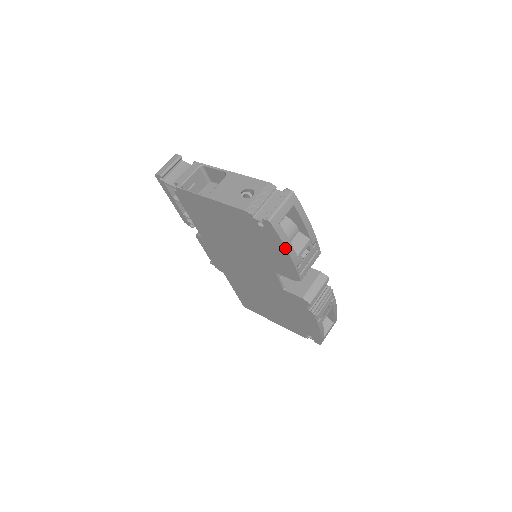
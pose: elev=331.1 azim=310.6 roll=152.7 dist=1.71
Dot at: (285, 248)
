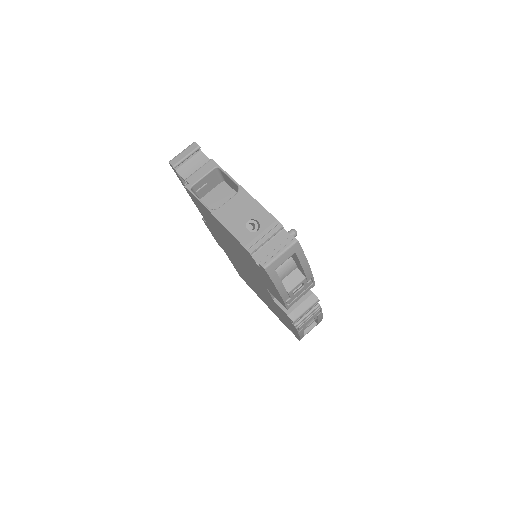
Dot at: (276, 289)
